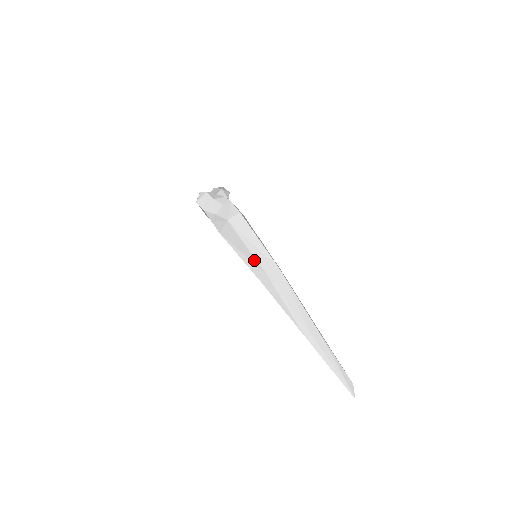
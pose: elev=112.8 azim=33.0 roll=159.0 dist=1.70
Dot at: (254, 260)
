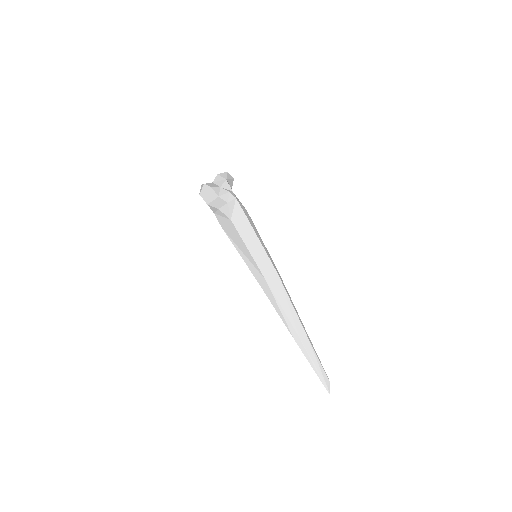
Dot at: (254, 263)
